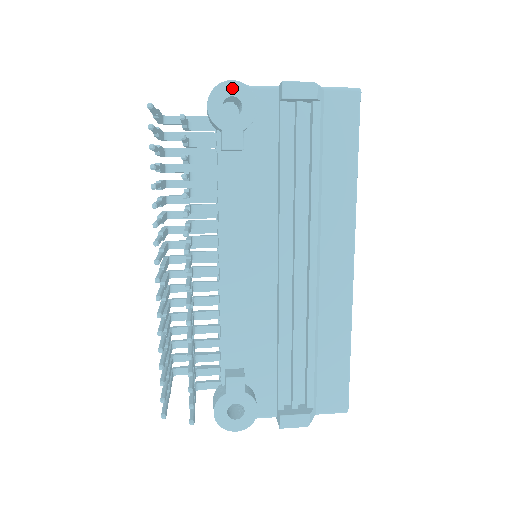
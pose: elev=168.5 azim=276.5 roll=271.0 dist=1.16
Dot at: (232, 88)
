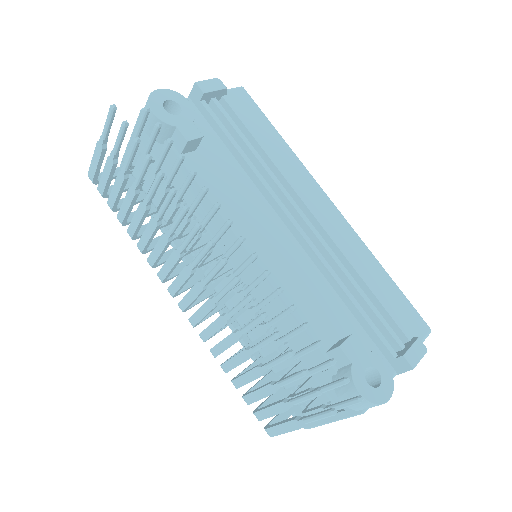
Dot at: (162, 95)
